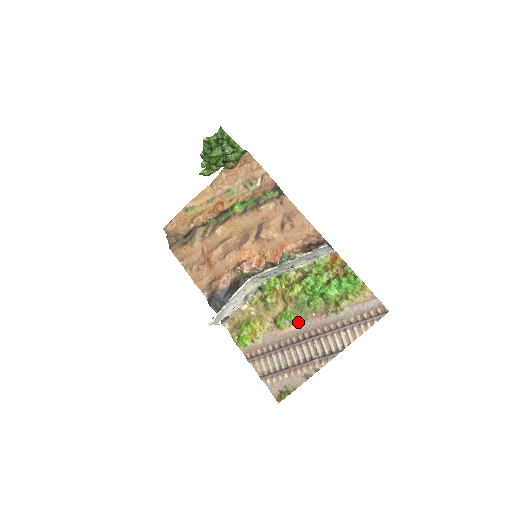
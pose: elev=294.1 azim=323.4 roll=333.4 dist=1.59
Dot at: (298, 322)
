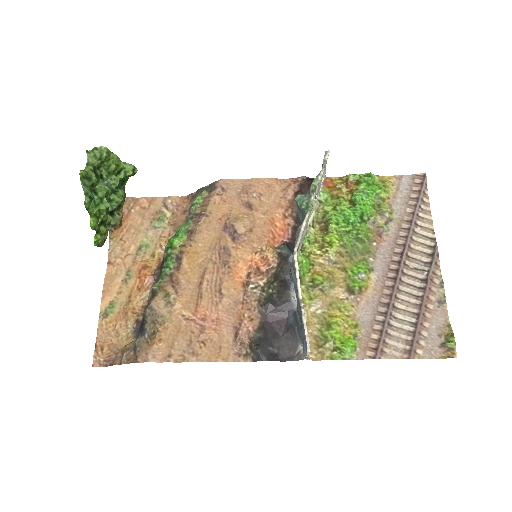
Dot at: (371, 266)
